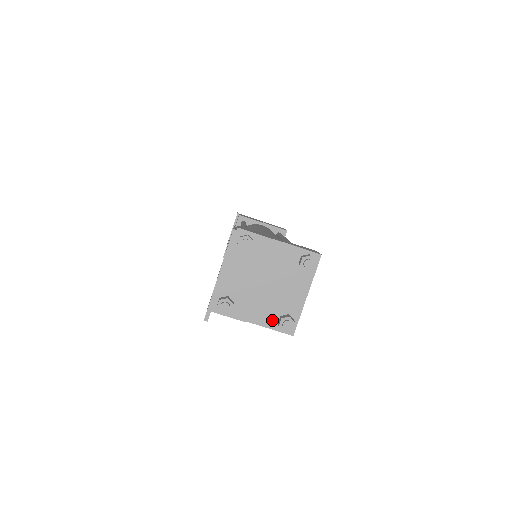
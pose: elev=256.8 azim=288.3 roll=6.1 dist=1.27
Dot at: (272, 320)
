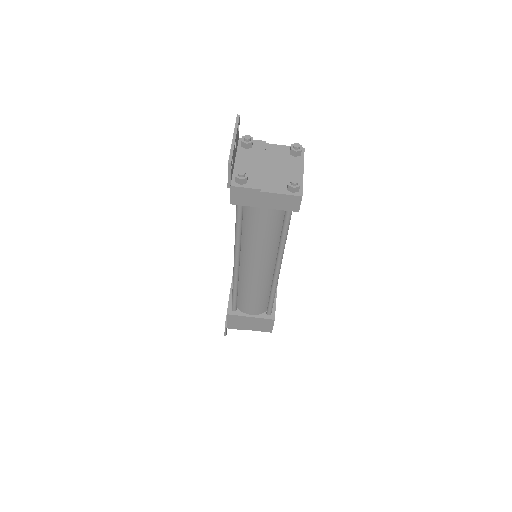
Dot at: (282, 188)
